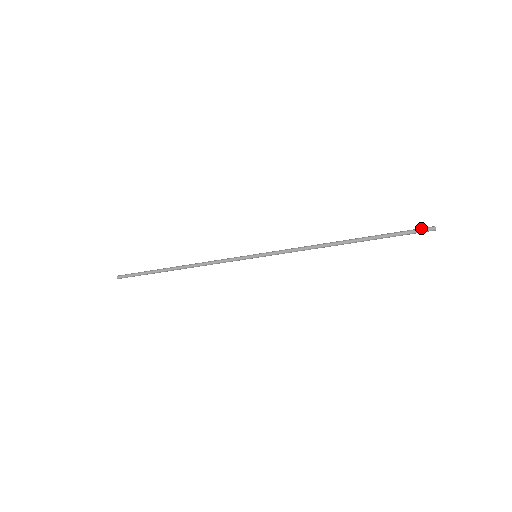
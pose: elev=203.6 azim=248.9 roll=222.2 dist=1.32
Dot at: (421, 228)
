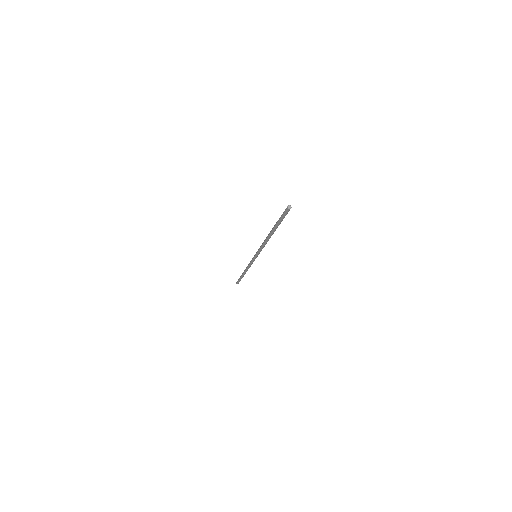
Dot at: (284, 212)
